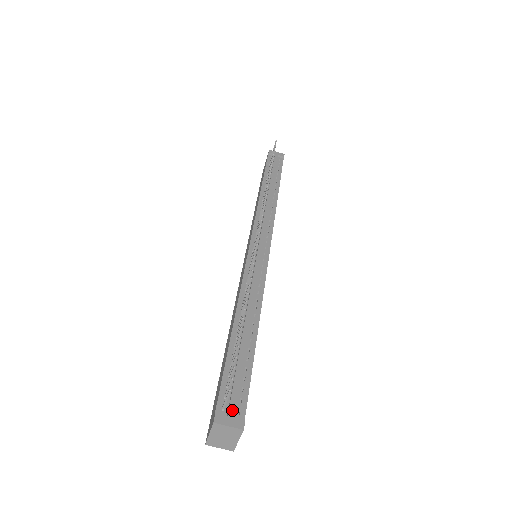
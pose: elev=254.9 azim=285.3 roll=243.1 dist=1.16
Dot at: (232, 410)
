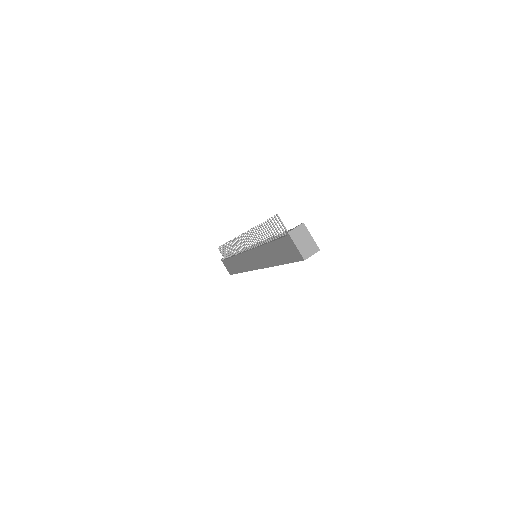
Dot at: occluded
